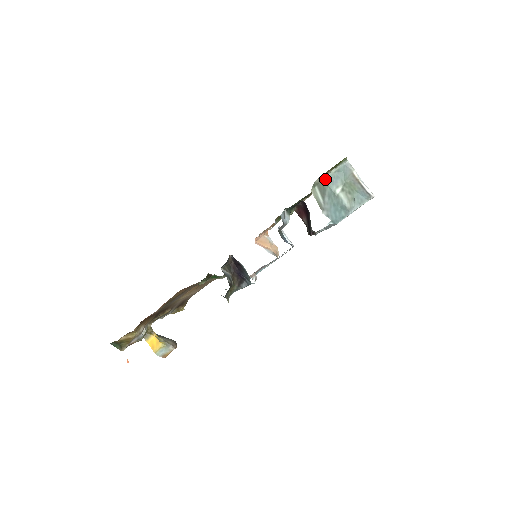
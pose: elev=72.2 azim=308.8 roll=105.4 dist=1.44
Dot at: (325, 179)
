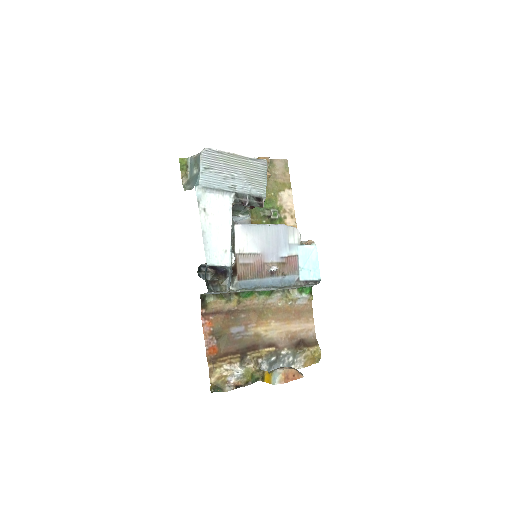
Dot at: (188, 178)
